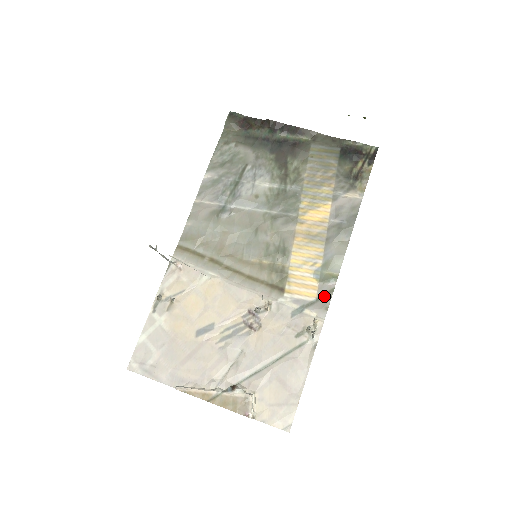
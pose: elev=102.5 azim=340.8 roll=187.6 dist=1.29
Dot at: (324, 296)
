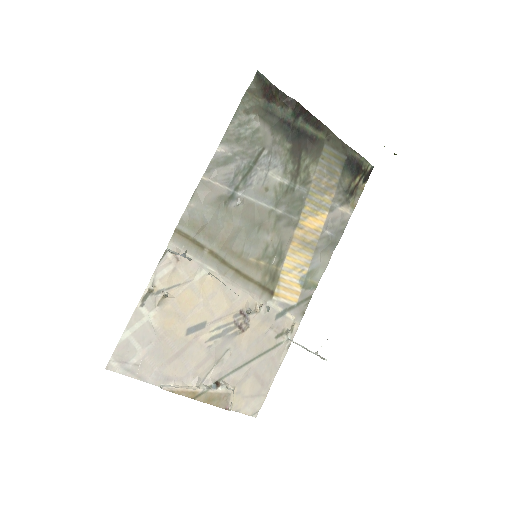
Dot at: (303, 302)
